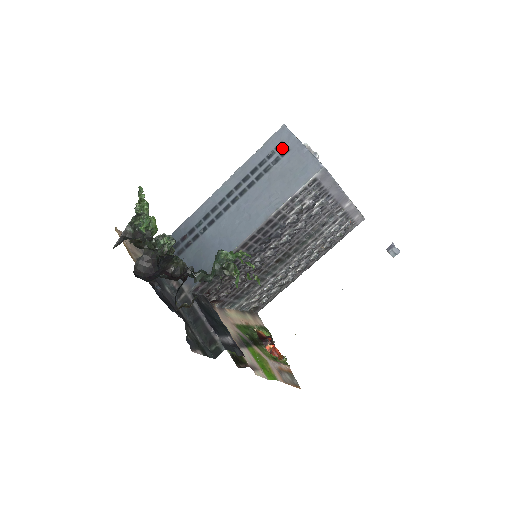
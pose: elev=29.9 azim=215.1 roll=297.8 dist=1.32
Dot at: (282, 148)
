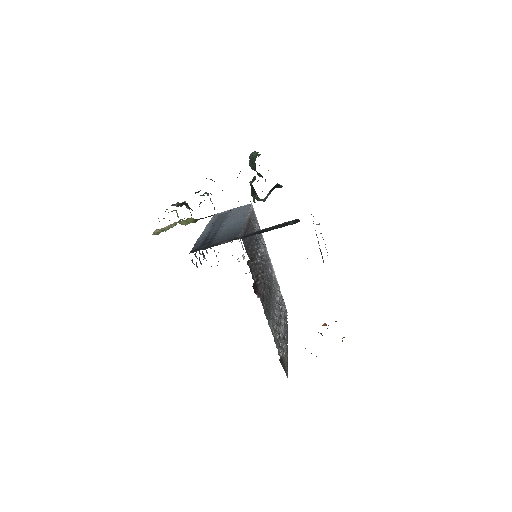
Dot at: (223, 214)
